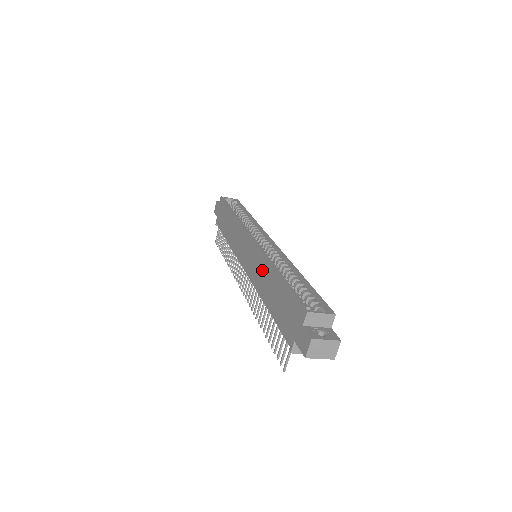
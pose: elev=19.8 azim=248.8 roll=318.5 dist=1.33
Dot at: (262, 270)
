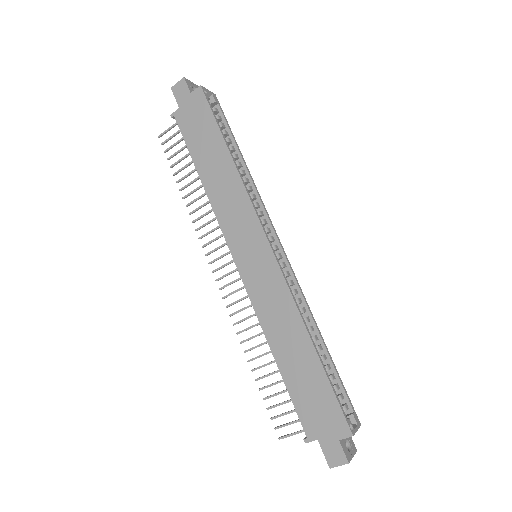
Dot at: (283, 314)
